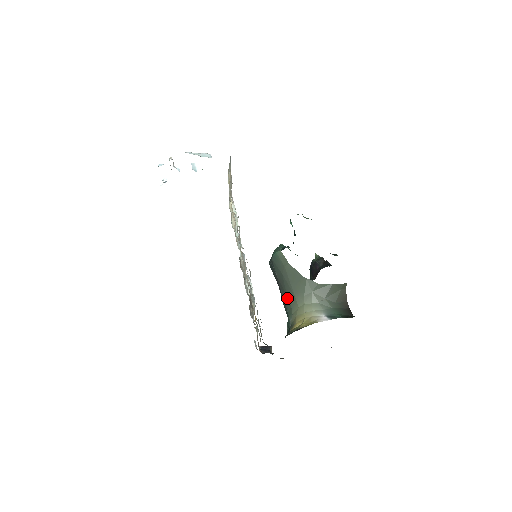
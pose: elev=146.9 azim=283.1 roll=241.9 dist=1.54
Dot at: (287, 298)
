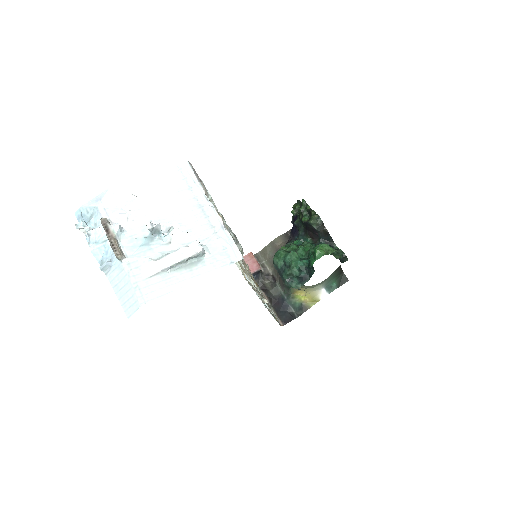
Dot at: occluded
